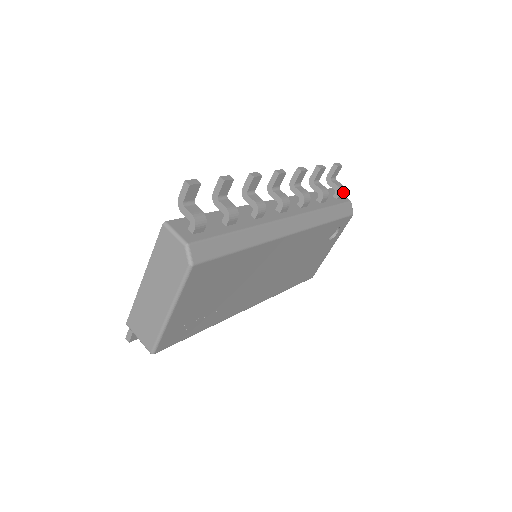
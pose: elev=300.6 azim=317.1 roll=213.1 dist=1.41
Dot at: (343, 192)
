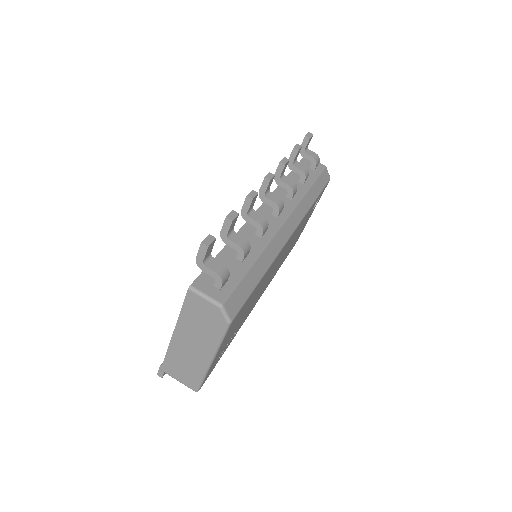
Dot at: (318, 161)
